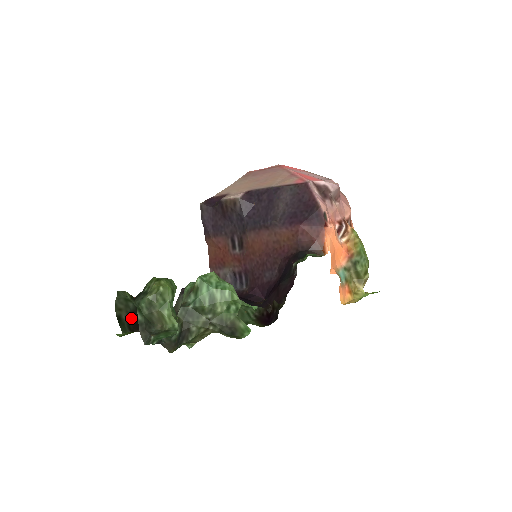
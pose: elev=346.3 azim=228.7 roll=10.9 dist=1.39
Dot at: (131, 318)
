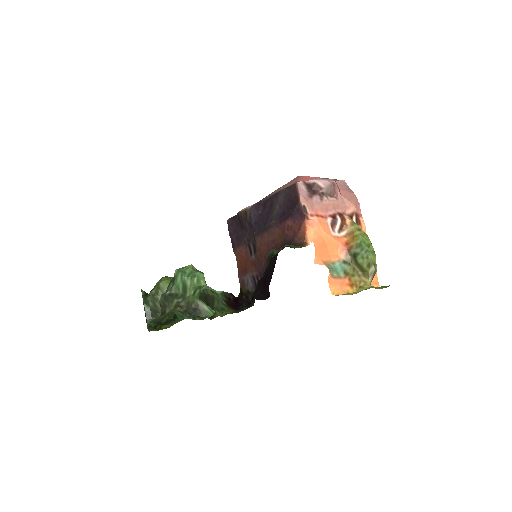
Dot at: occluded
